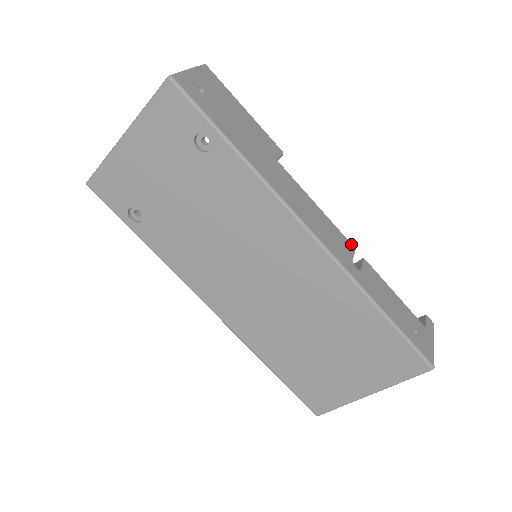
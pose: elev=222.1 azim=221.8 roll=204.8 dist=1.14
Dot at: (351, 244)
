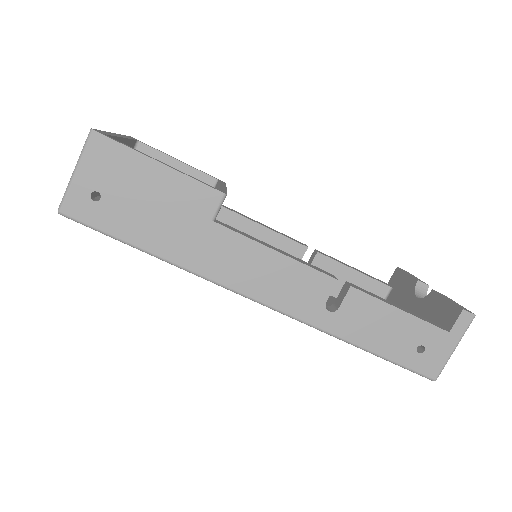
Dot at: (331, 277)
